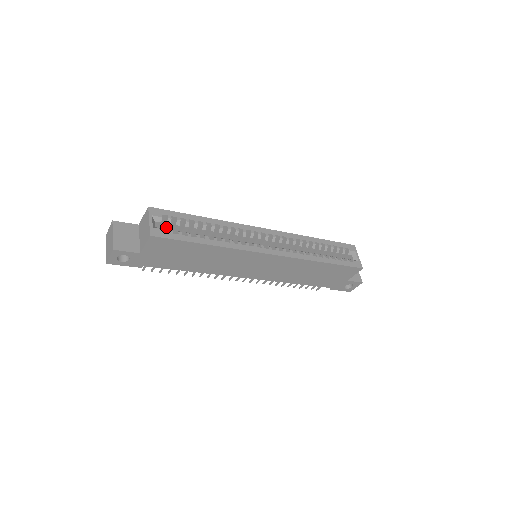
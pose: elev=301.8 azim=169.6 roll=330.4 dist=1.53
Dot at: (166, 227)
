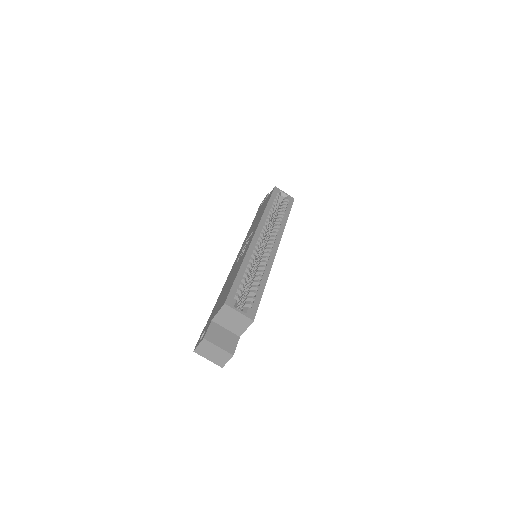
Dot at: occluded
